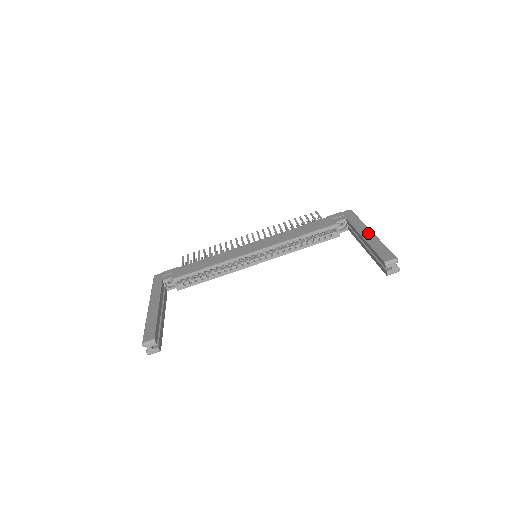
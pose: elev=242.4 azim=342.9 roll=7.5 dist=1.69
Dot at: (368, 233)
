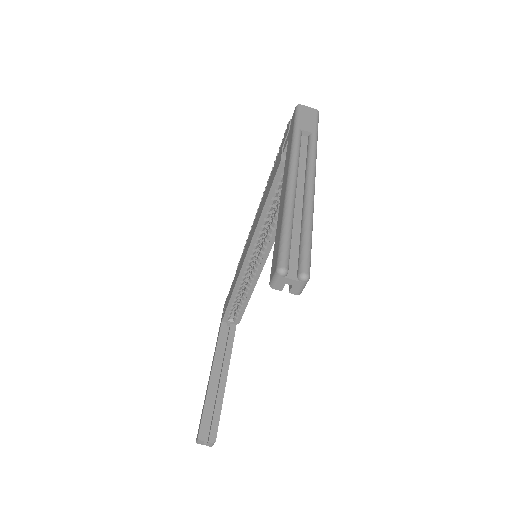
Dot at: (284, 184)
